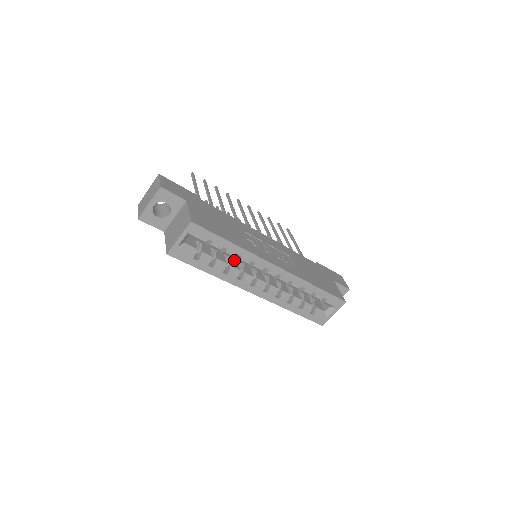
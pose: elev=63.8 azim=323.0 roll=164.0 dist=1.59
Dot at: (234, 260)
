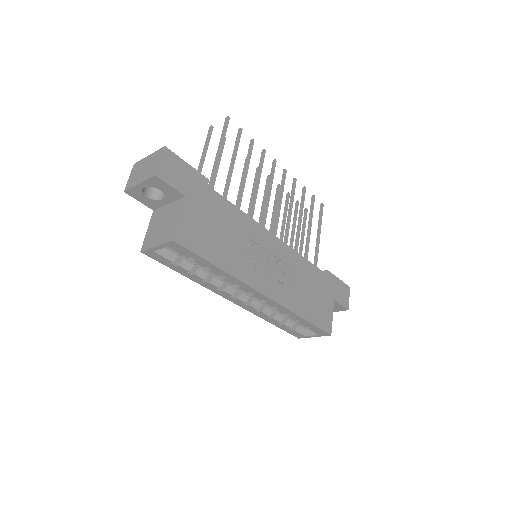
Dot at: occluded
